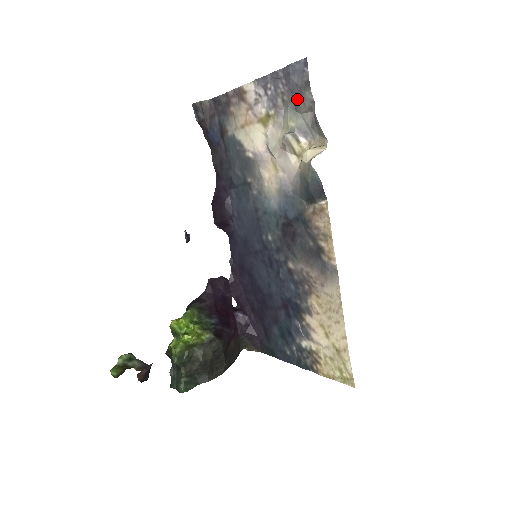
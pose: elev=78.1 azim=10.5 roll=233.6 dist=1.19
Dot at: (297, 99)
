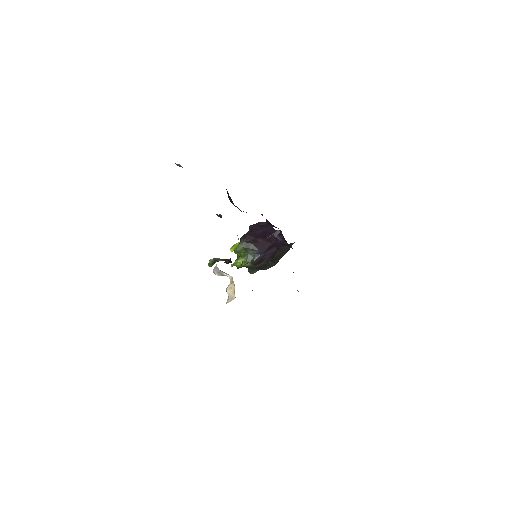
Dot at: occluded
